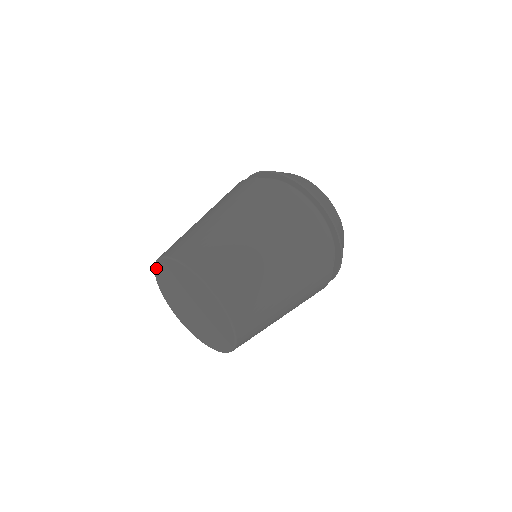
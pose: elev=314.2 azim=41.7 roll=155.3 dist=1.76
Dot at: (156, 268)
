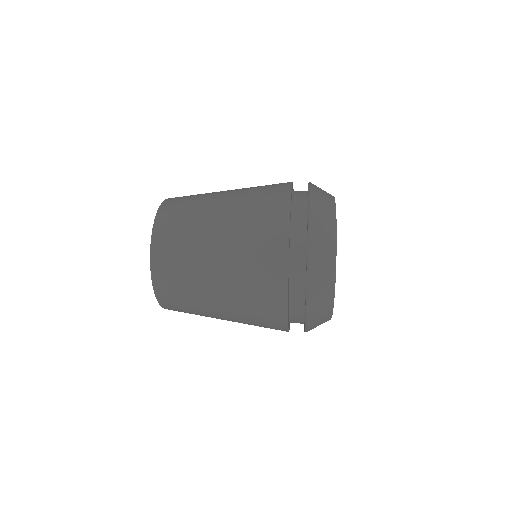
Dot at: occluded
